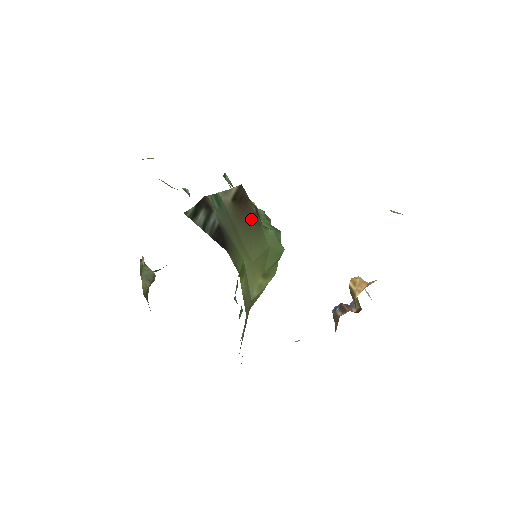
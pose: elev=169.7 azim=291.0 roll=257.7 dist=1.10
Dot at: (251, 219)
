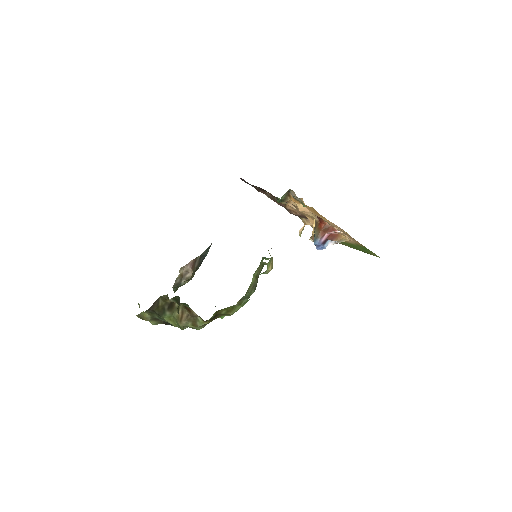
Dot at: occluded
